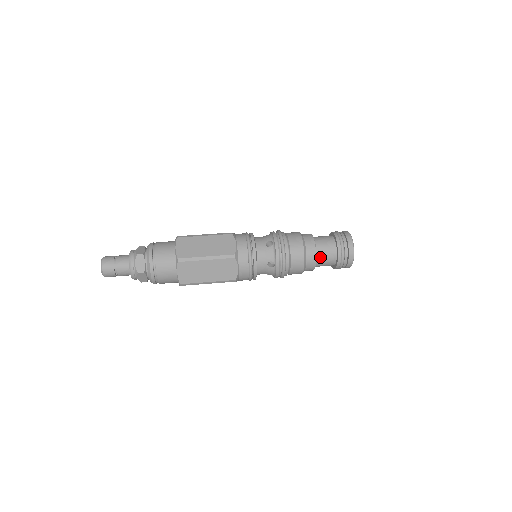
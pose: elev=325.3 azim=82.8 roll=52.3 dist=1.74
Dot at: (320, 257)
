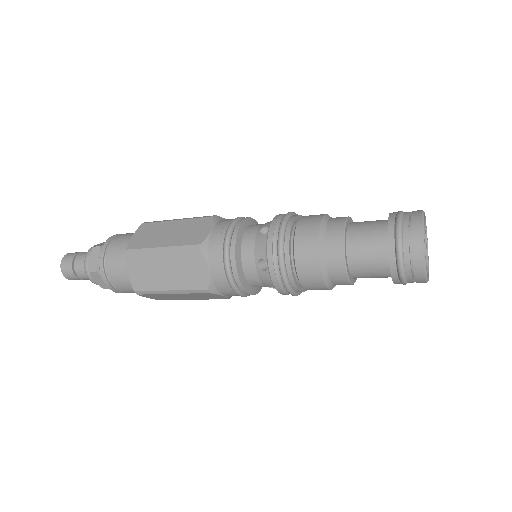
Dot at: (355, 255)
